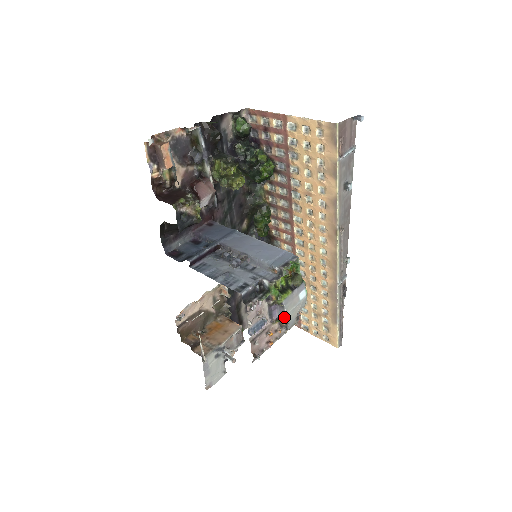
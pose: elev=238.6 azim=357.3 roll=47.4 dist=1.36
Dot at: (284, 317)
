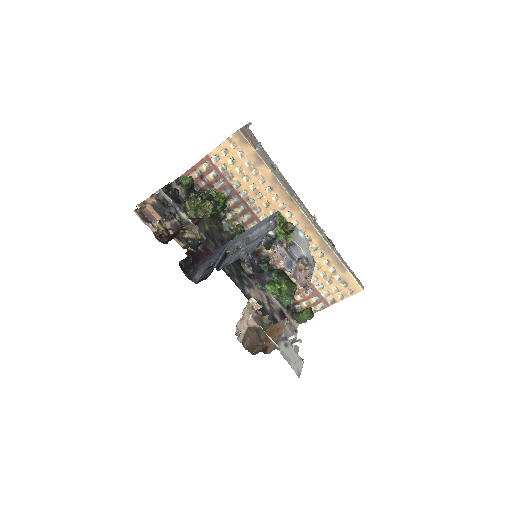
Dot at: (301, 252)
